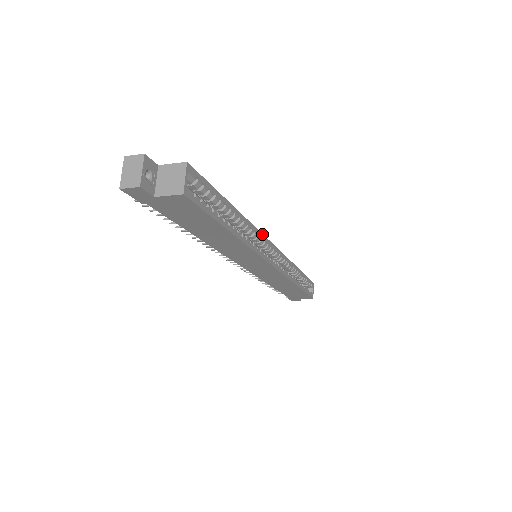
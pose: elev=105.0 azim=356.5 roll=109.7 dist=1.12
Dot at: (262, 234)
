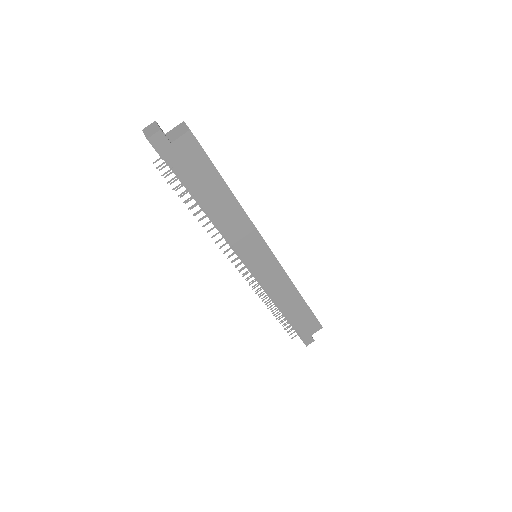
Dot at: occluded
